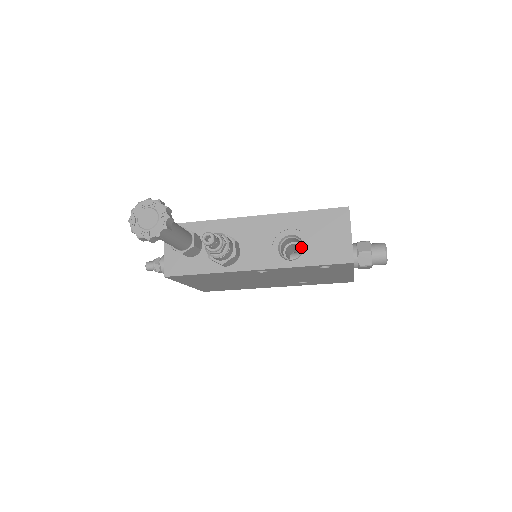
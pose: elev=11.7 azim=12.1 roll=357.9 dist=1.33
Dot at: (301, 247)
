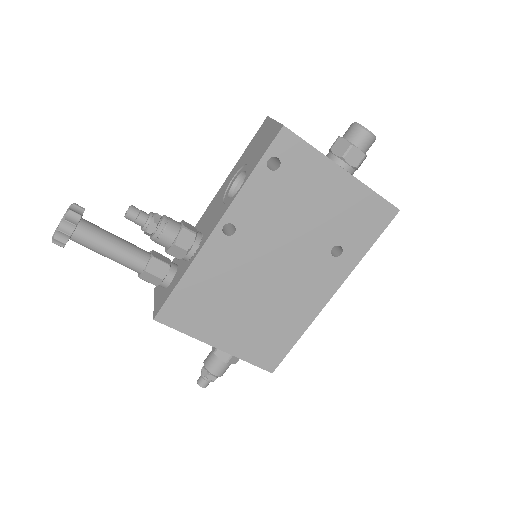
Dot at: occluded
